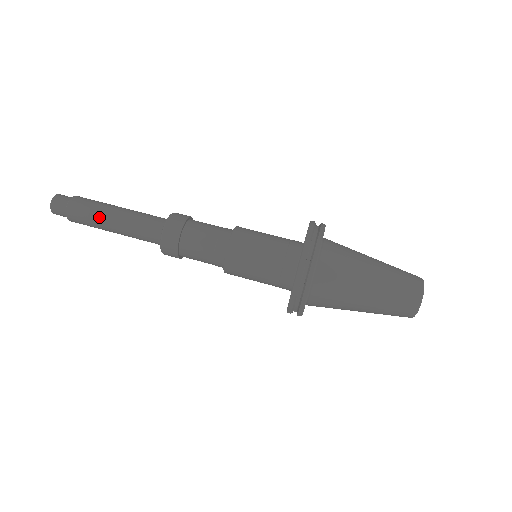
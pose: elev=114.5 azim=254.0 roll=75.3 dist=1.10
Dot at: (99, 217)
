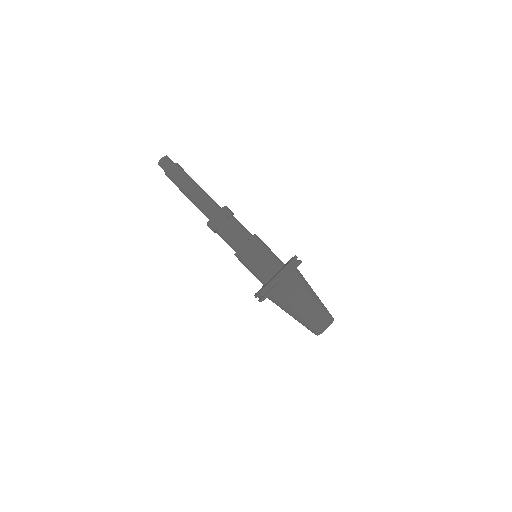
Dot at: (181, 188)
